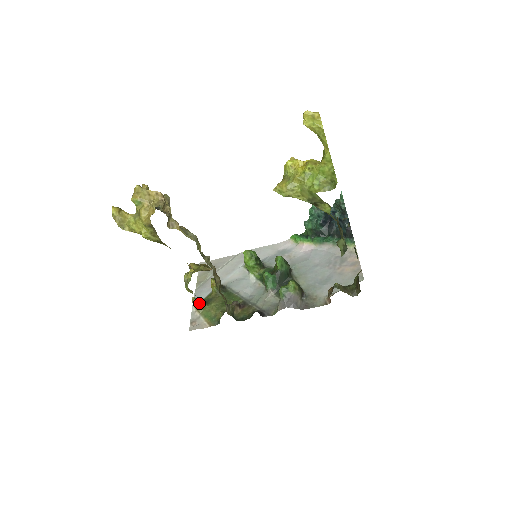
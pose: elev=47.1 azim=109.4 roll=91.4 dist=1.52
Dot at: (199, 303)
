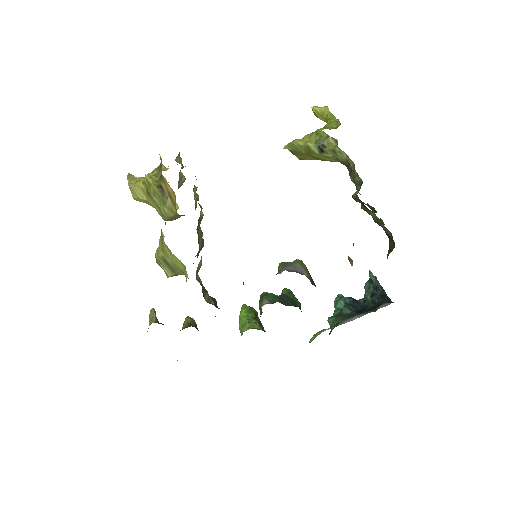
Dot at: (157, 320)
